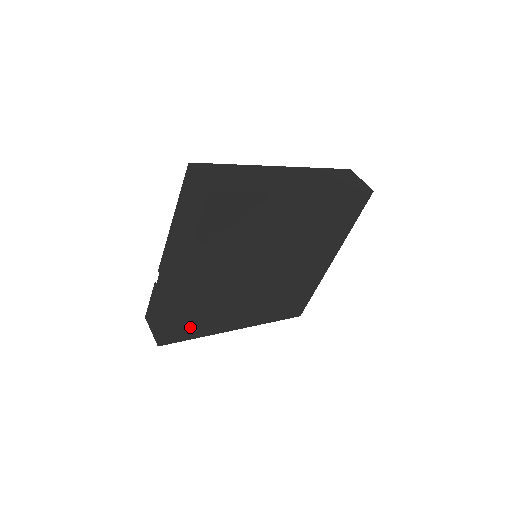
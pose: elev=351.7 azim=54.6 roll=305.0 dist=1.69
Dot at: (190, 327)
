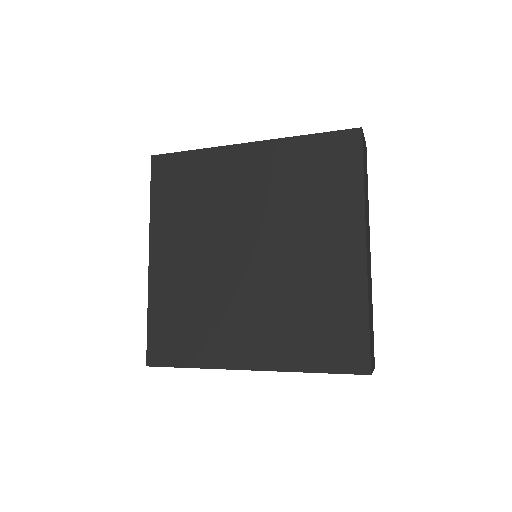
Dot at: (178, 342)
